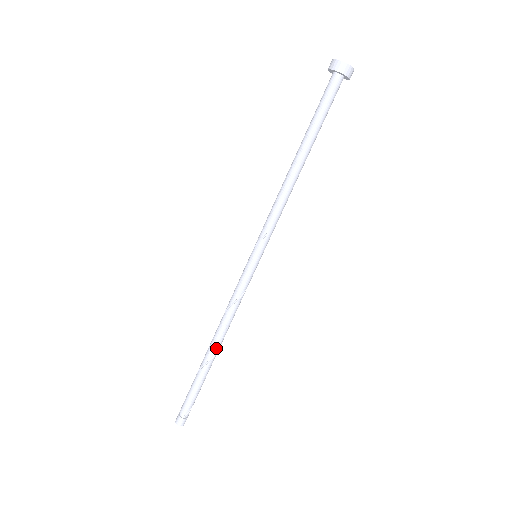
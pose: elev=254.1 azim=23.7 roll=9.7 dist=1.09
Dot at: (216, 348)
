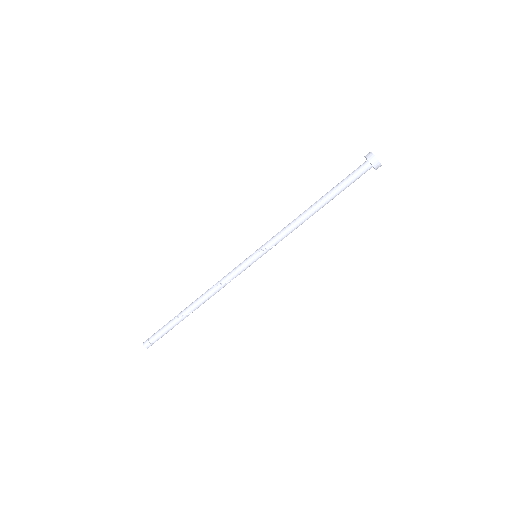
Dot at: (199, 306)
